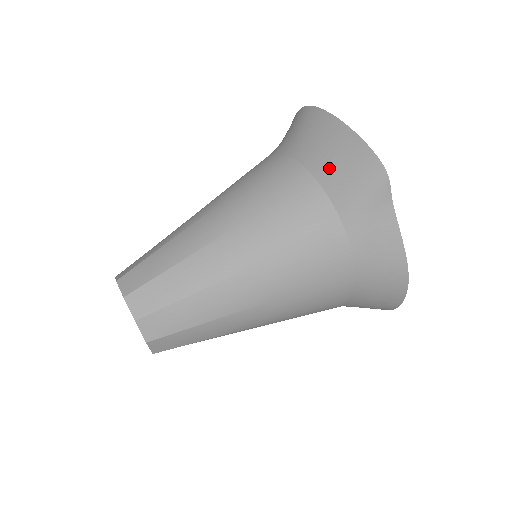
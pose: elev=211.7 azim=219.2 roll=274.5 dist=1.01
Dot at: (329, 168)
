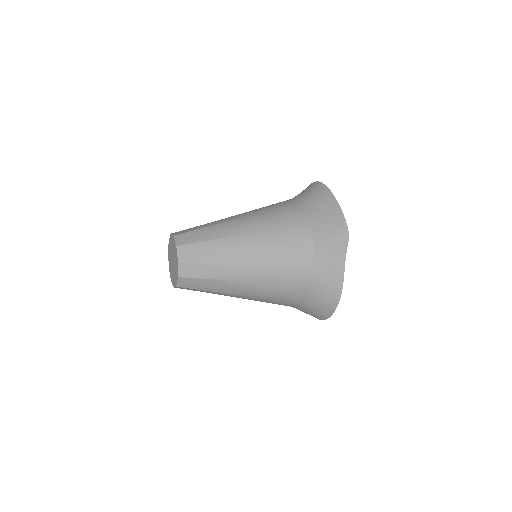
Dot at: (319, 221)
